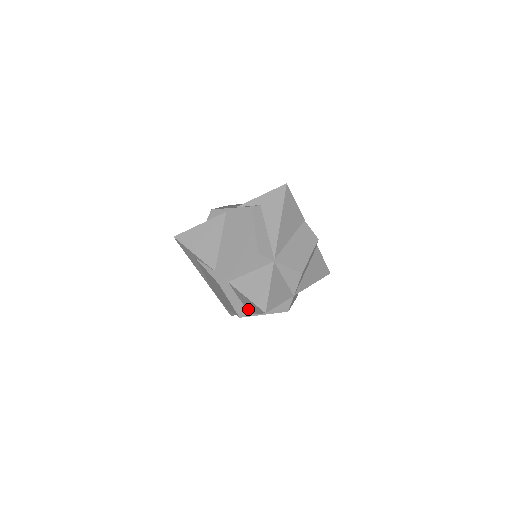
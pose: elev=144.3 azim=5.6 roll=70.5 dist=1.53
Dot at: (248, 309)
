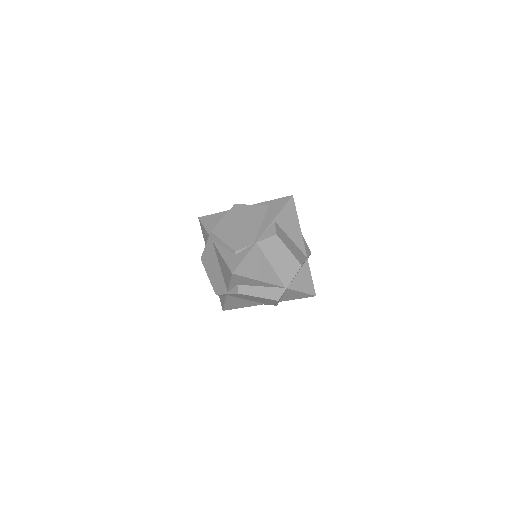
Dot at: occluded
